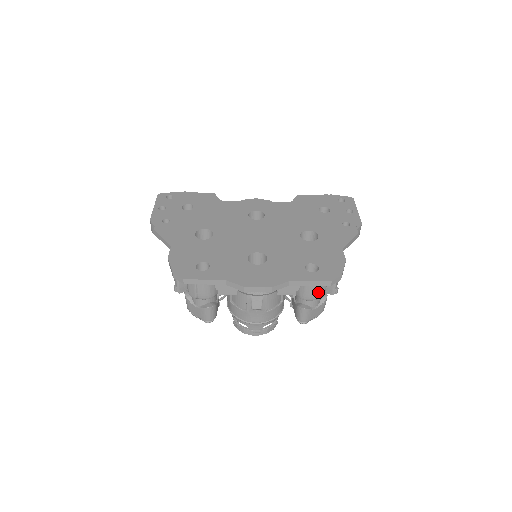
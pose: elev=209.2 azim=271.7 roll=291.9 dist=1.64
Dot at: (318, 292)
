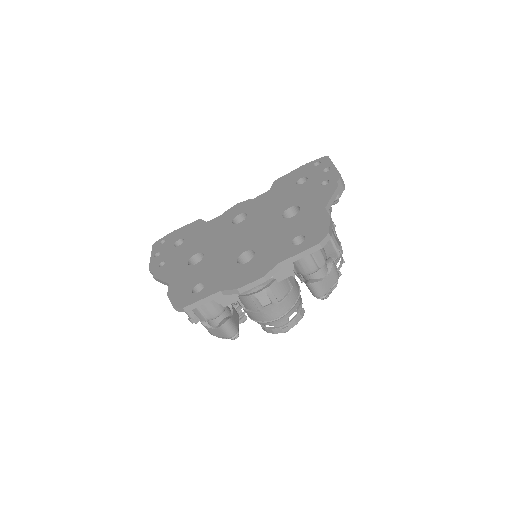
Dot at: (315, 261)
